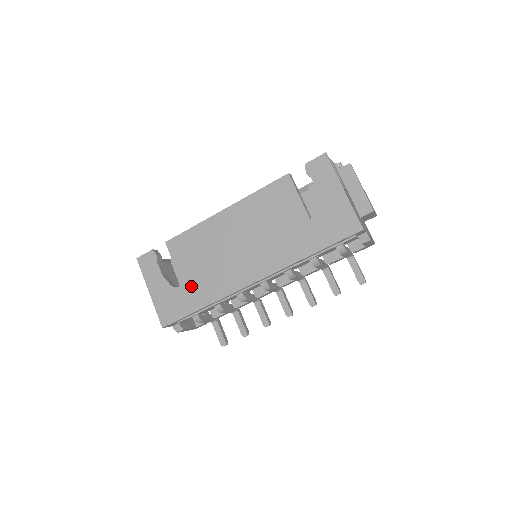
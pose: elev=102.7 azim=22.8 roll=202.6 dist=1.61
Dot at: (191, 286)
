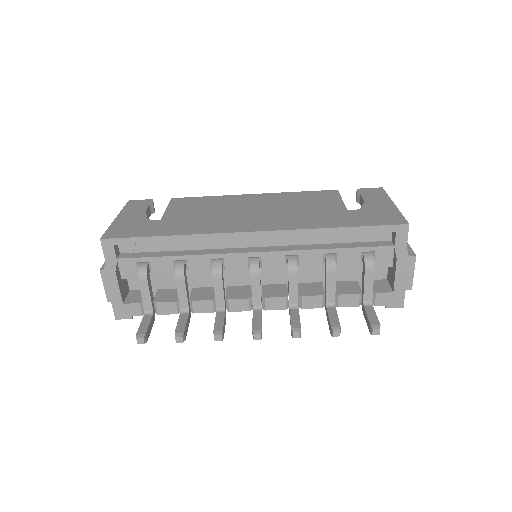
Dot at: (171, 222)
